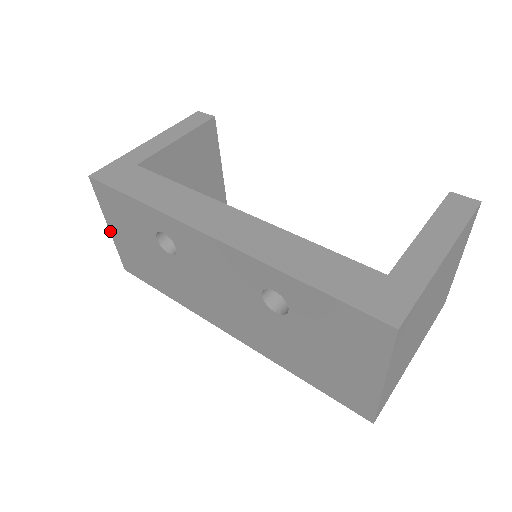
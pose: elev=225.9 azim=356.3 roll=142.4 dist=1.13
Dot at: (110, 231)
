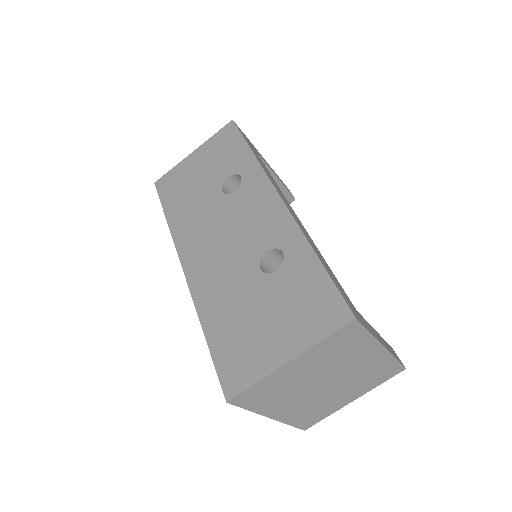
Dot at: (190, 155)
